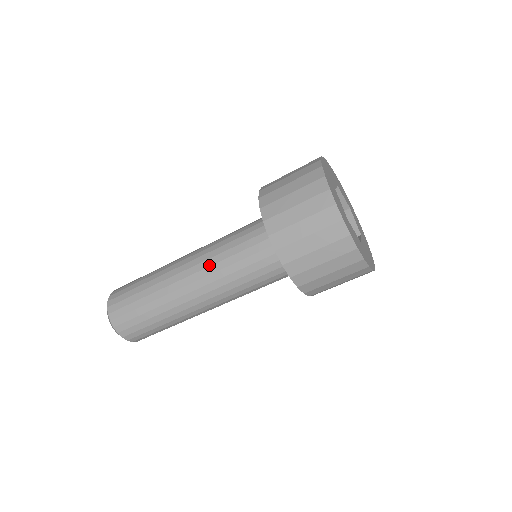
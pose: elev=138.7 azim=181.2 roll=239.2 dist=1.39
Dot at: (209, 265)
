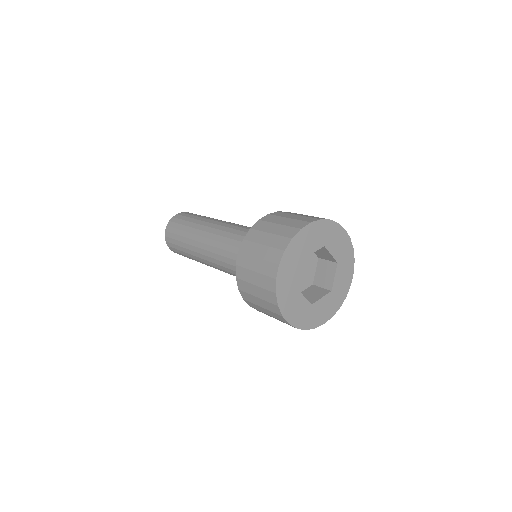
Dot at: (231, 227)
